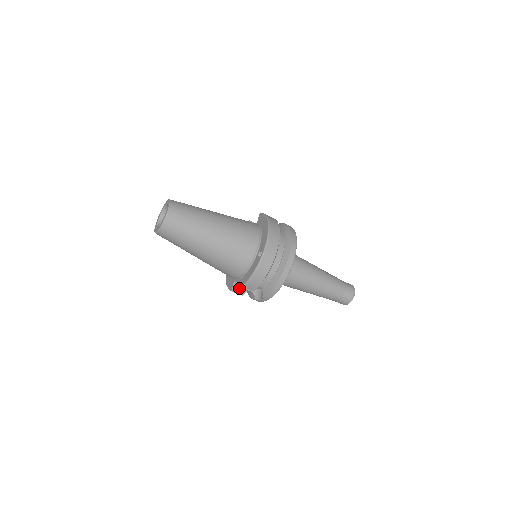
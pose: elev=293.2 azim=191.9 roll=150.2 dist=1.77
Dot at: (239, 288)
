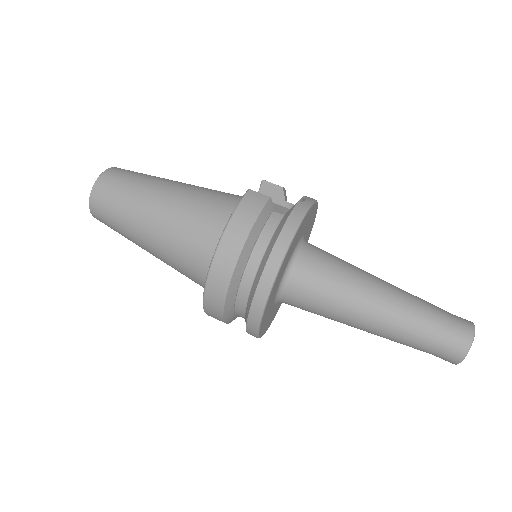
Dot at: occluded
